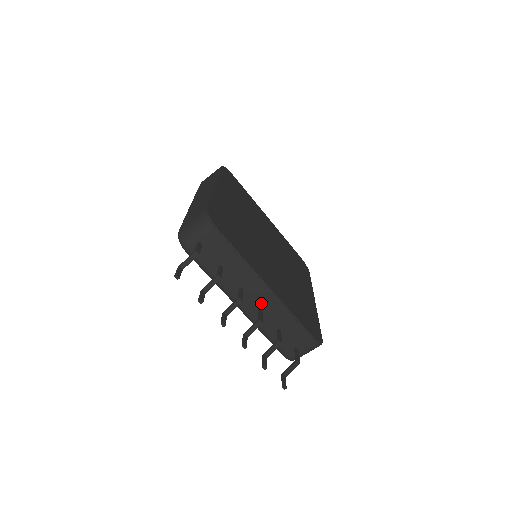
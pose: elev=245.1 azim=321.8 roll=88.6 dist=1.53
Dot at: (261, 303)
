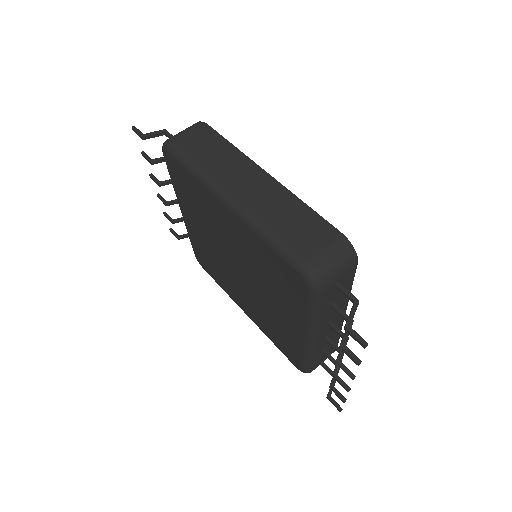
Dot at: (331, 330)
